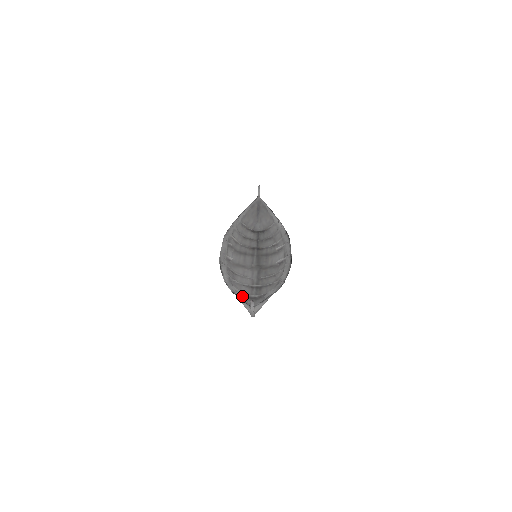
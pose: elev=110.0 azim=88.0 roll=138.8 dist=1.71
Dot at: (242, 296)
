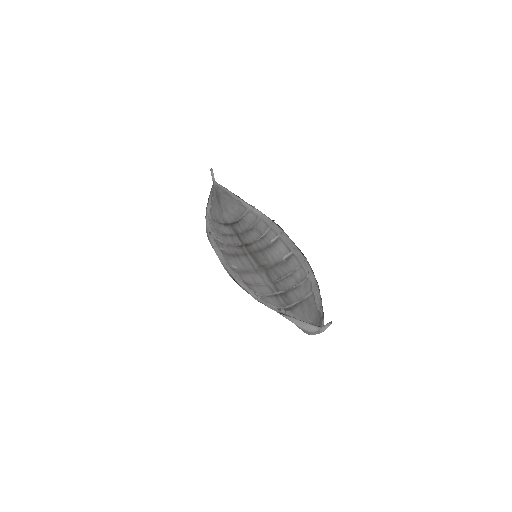
Dot at: occluded
